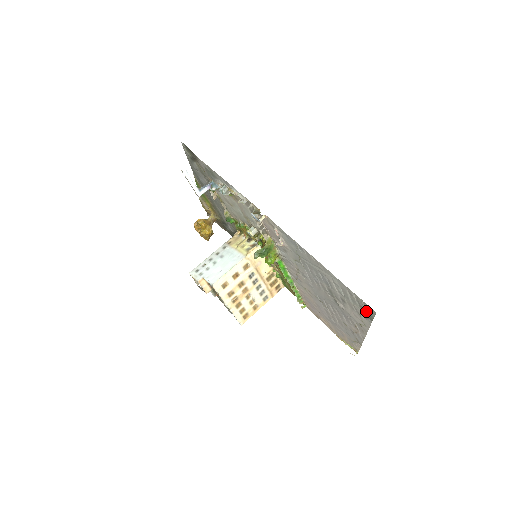
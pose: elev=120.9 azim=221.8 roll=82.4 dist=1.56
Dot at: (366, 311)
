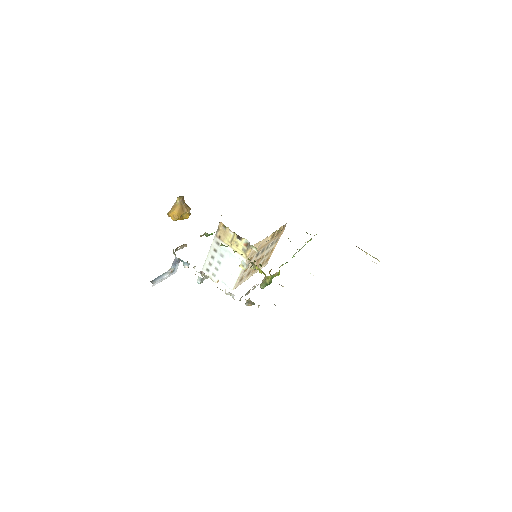
Dot at: occluded
